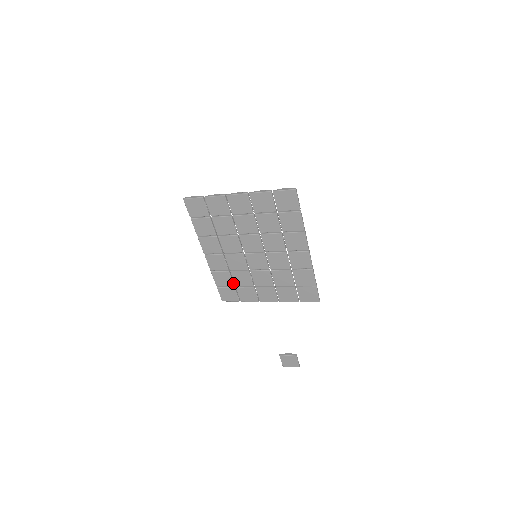
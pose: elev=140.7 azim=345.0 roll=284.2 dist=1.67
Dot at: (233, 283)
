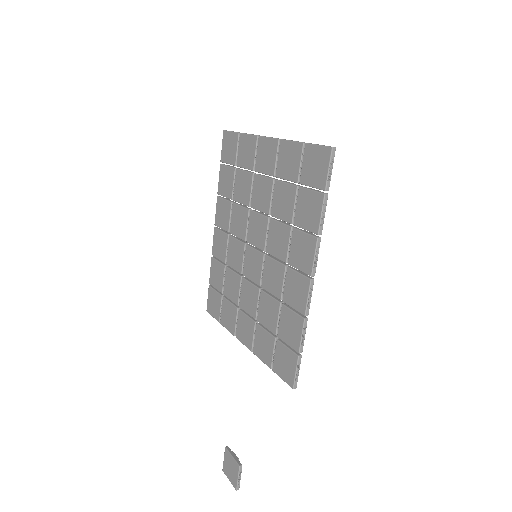
Dot at: (223, 288)
